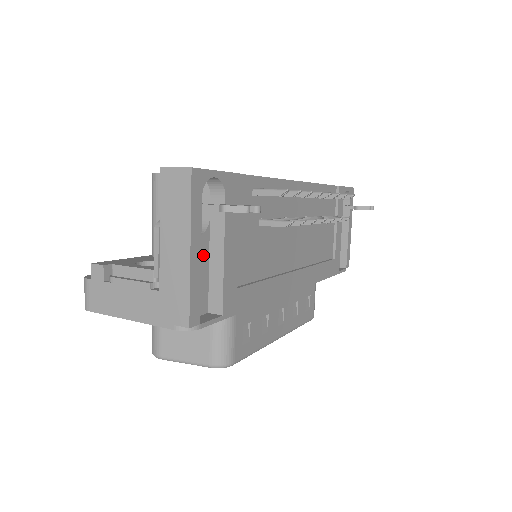
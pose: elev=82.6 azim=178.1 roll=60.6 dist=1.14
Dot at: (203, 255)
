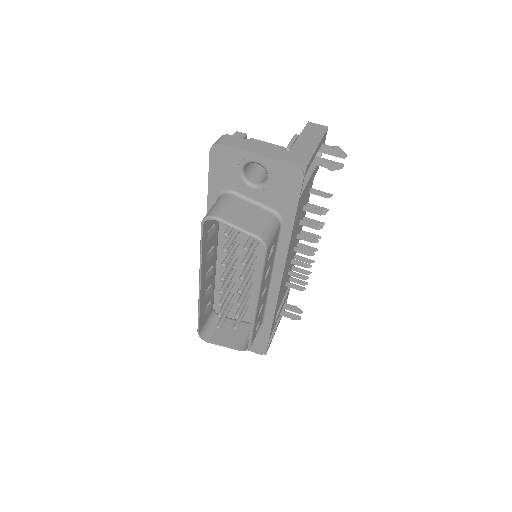
Dot at: occluded
